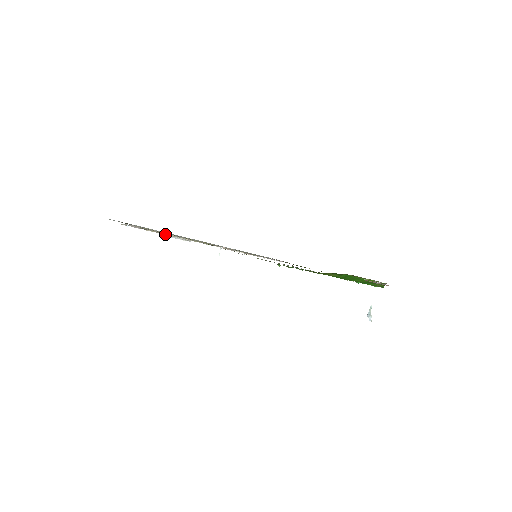
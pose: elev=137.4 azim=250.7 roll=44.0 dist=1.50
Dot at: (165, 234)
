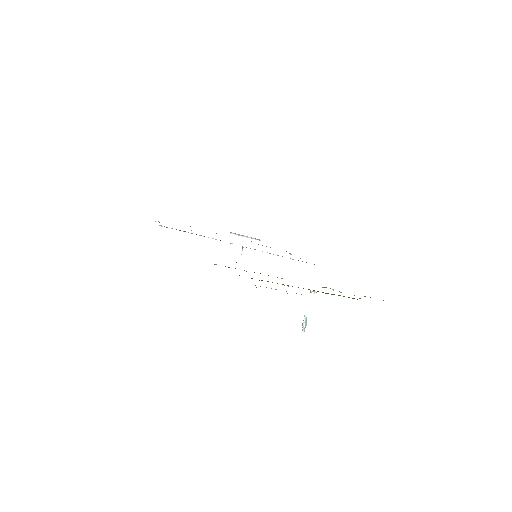
Dot at: occluded
